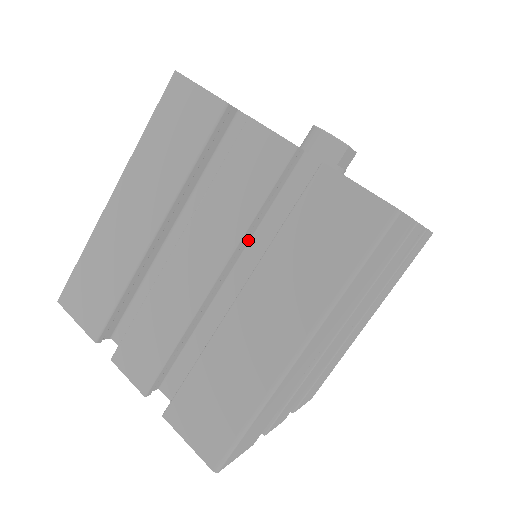
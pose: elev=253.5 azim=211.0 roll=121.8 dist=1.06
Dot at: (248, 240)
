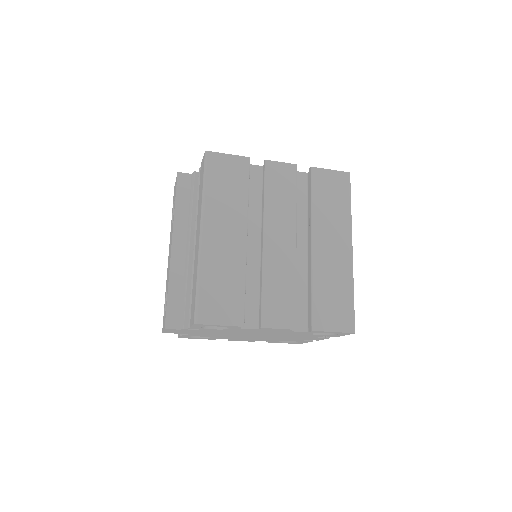
Dot at: occluded
